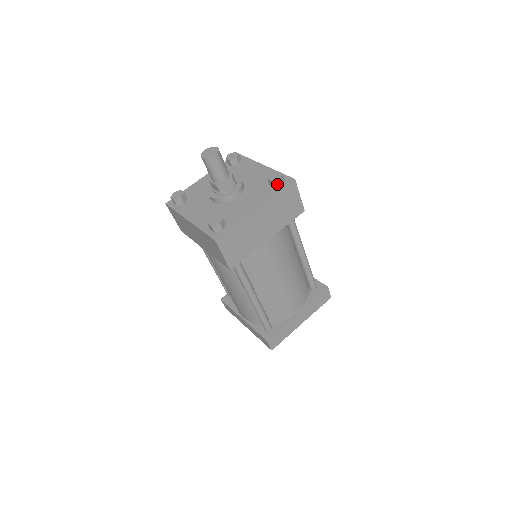
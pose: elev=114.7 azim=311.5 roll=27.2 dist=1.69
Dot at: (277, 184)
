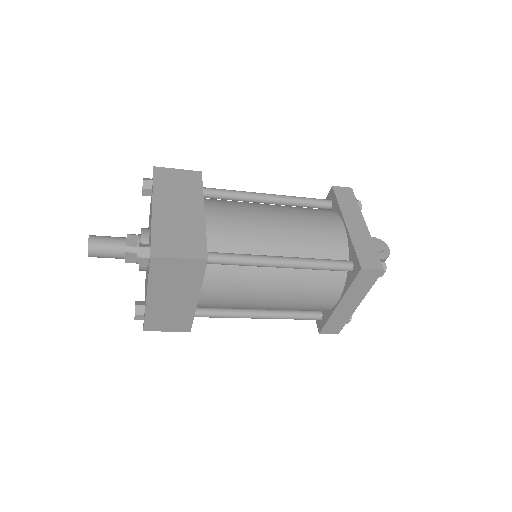
Dot at: (149, 186)
